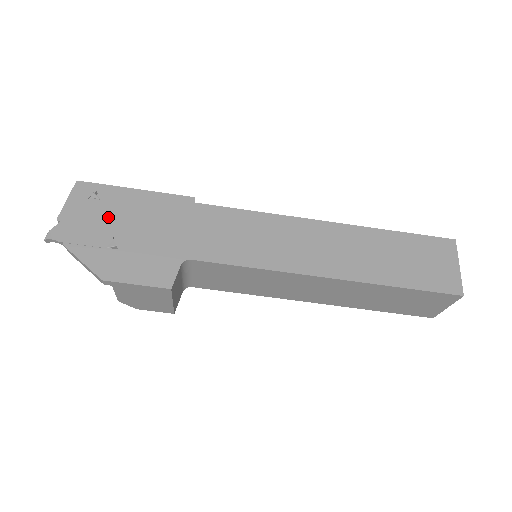
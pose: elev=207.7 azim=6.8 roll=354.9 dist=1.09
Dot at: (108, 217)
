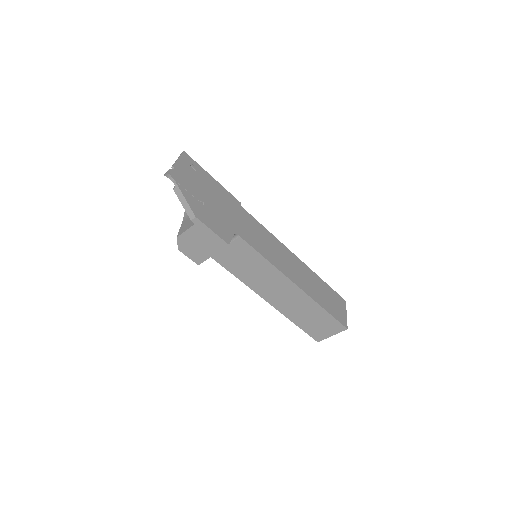
Dot at: (199, 184)
